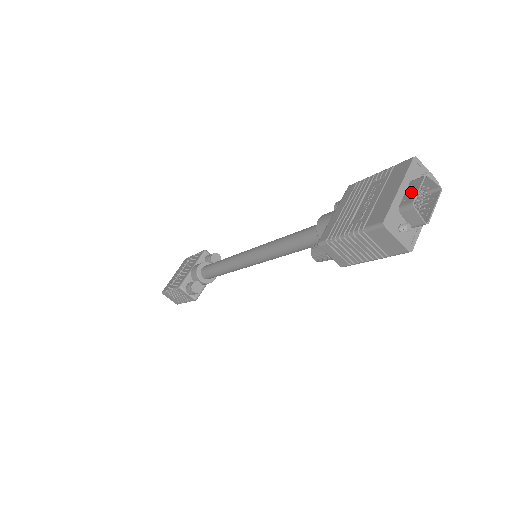
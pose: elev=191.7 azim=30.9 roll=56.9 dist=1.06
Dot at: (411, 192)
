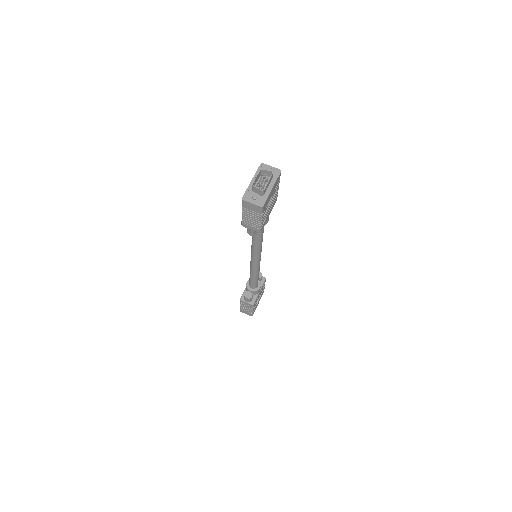
Dot at: (256, 180)
